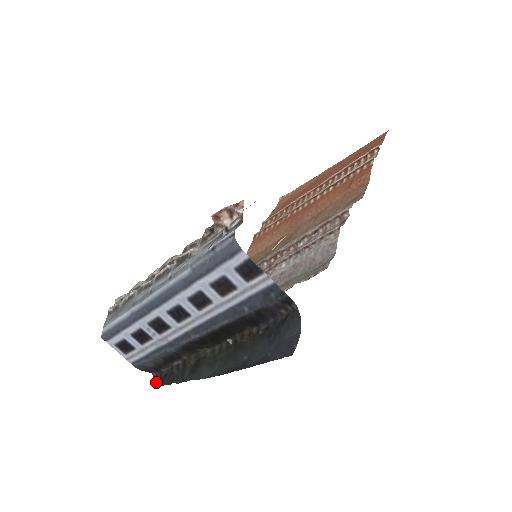
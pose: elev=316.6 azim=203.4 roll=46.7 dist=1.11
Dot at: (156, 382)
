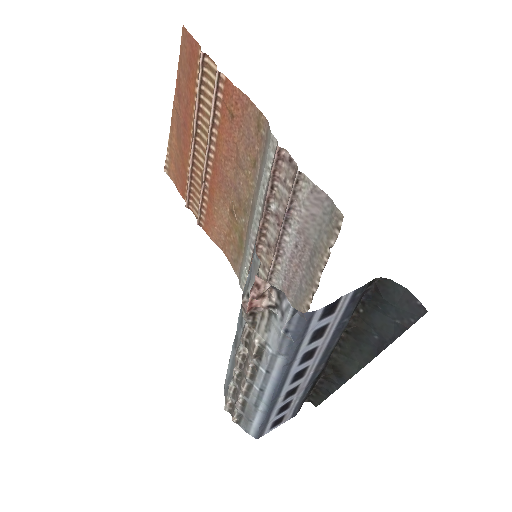
Dot at: (315, 403)
